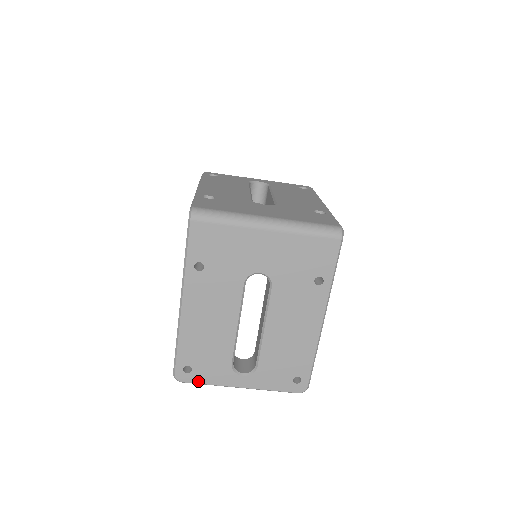
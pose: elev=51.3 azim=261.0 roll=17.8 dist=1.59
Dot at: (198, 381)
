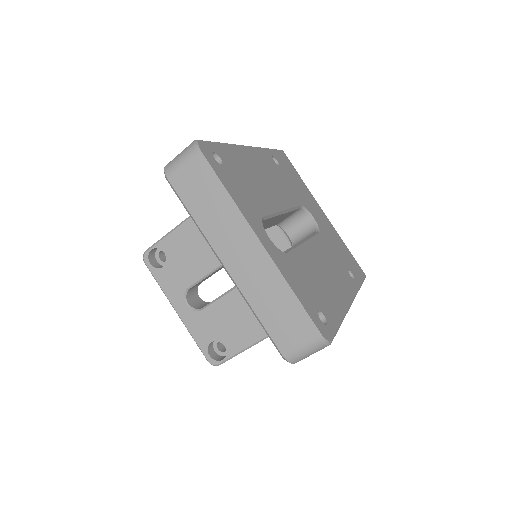
Dot at: (219, 175)
